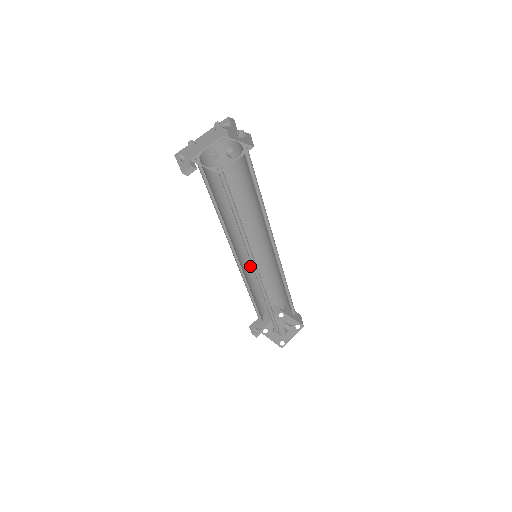
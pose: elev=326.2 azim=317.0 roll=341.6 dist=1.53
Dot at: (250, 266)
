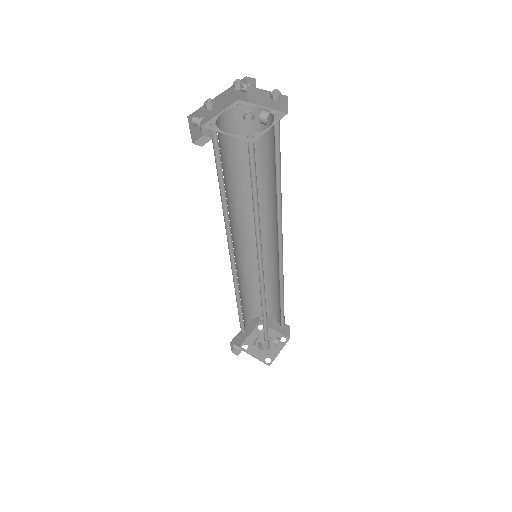
Dot at: (241, 269)
